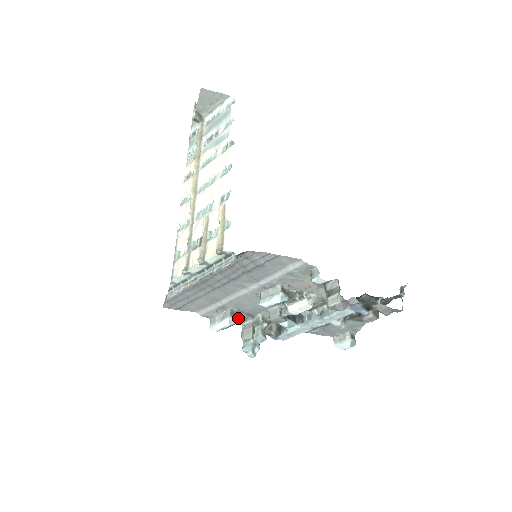
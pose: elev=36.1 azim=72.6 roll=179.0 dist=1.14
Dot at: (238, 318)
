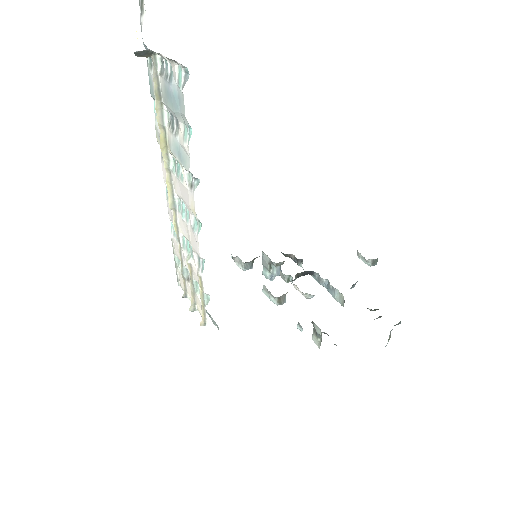
Dot at: (254, 259)
